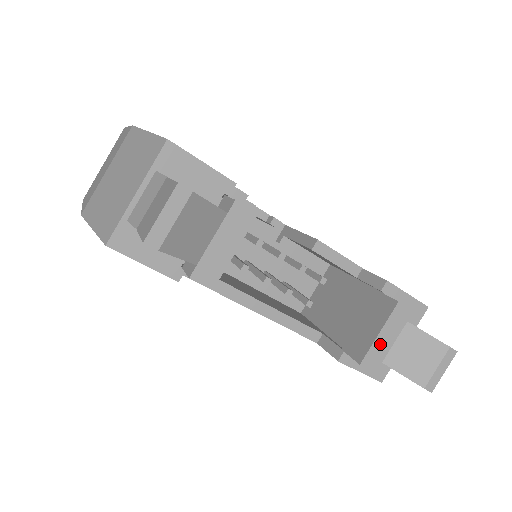
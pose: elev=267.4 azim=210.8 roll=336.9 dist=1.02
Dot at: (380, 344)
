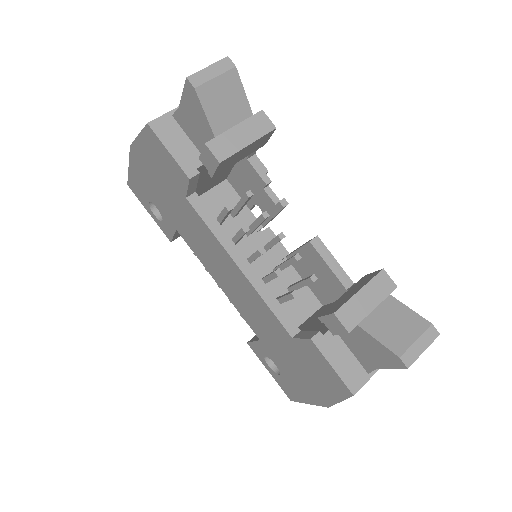
Dot at: (359, 303)
